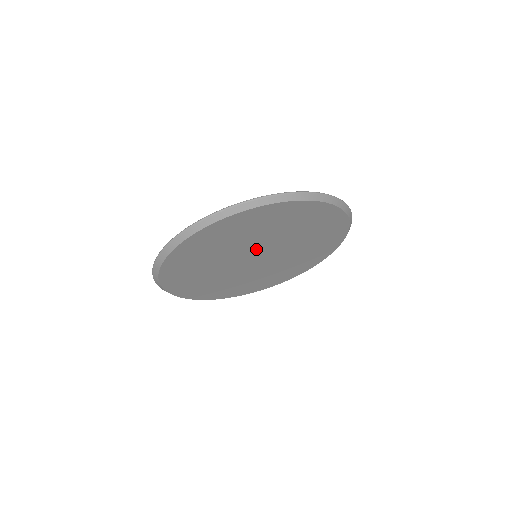
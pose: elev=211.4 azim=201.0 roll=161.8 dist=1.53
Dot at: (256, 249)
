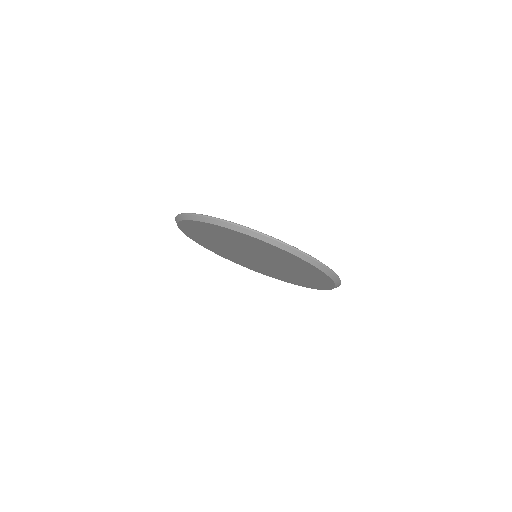
Dot at: (251, 252)
